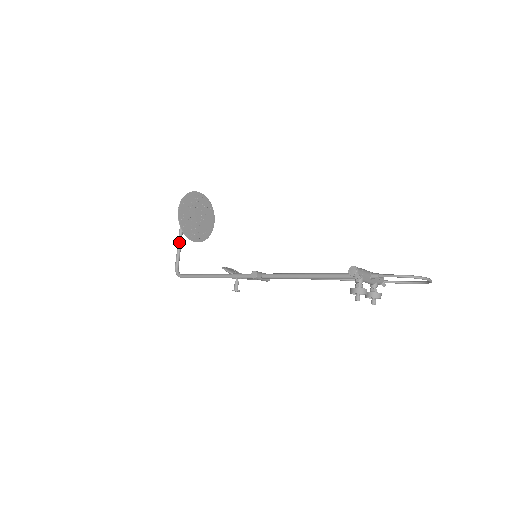
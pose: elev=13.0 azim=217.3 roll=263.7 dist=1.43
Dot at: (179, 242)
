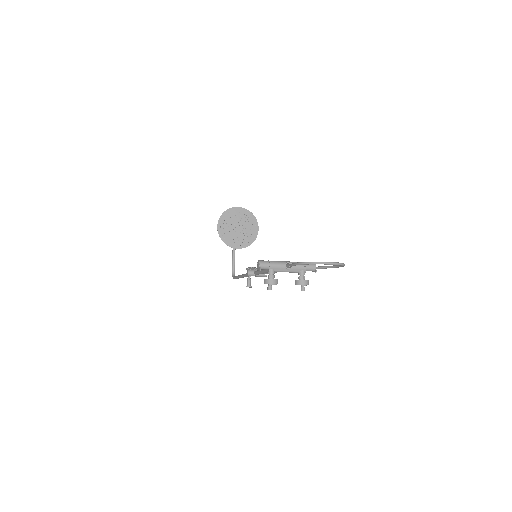
Dot at: (233, 250)
